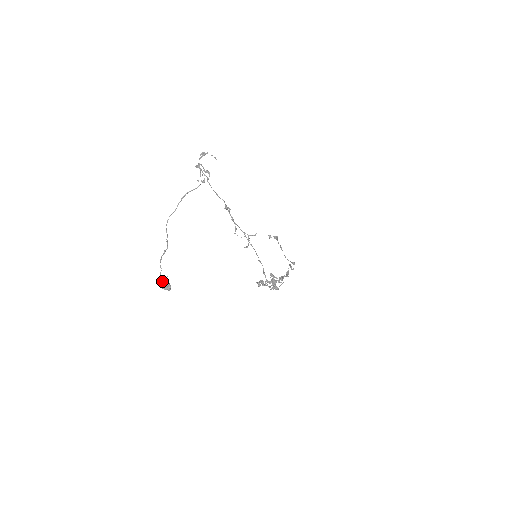
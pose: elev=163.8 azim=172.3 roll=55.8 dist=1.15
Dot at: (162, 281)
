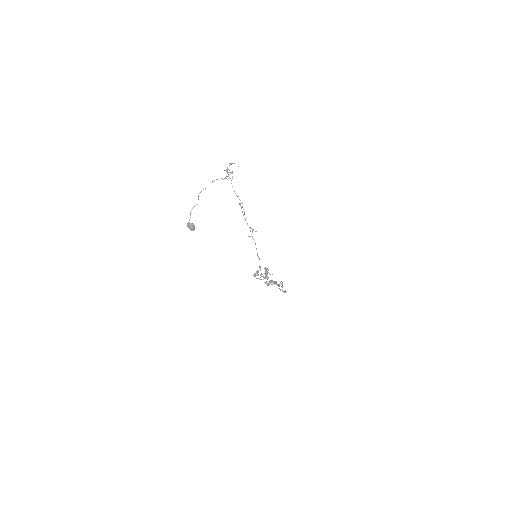
Dot at: occluded
